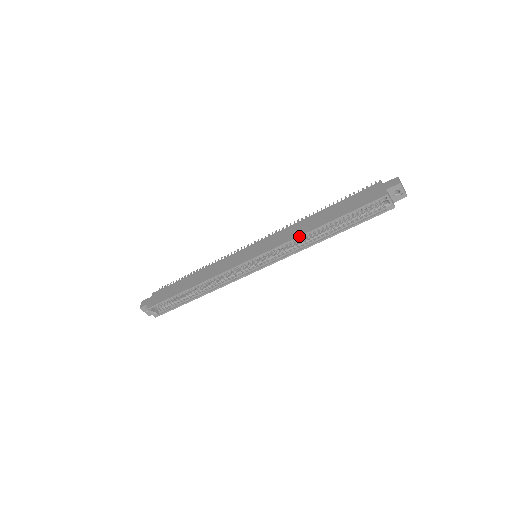
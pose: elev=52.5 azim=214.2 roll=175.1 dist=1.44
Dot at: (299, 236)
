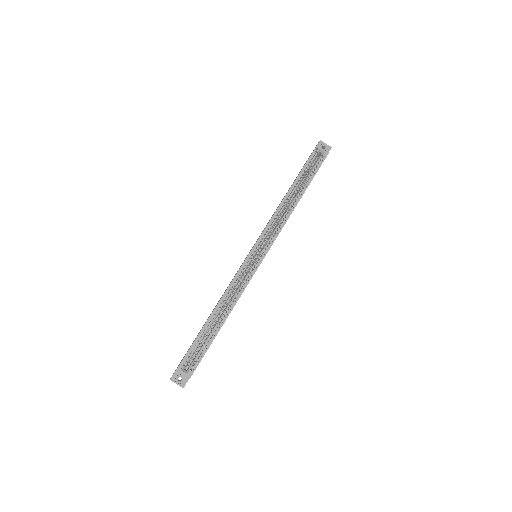
Dot at: (278, 207)
